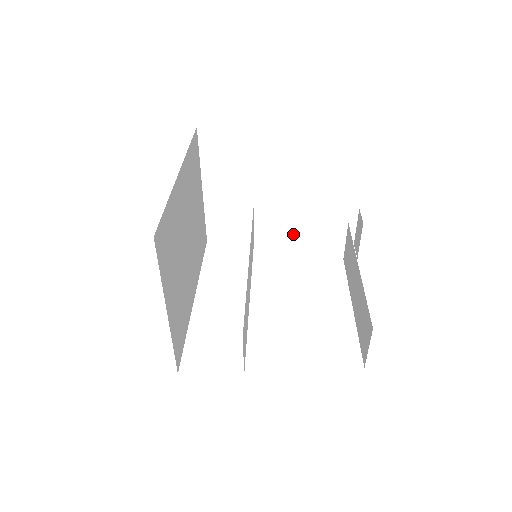
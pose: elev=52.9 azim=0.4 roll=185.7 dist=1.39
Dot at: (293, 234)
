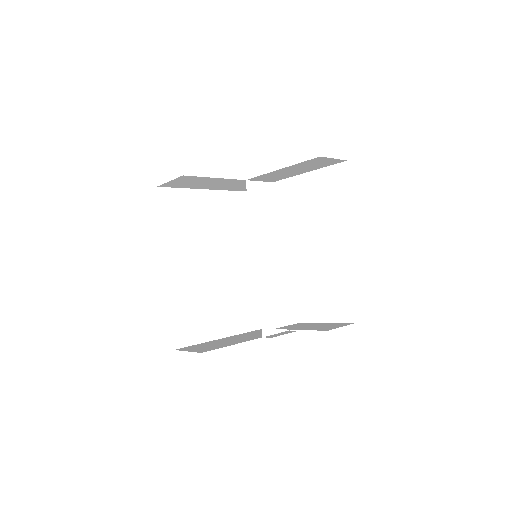
Dot at: (293, 174)
